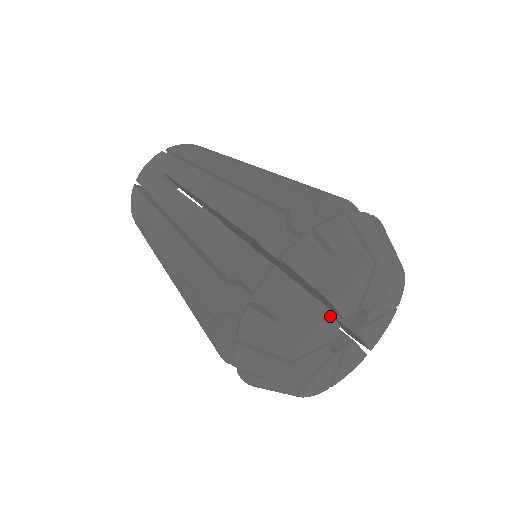
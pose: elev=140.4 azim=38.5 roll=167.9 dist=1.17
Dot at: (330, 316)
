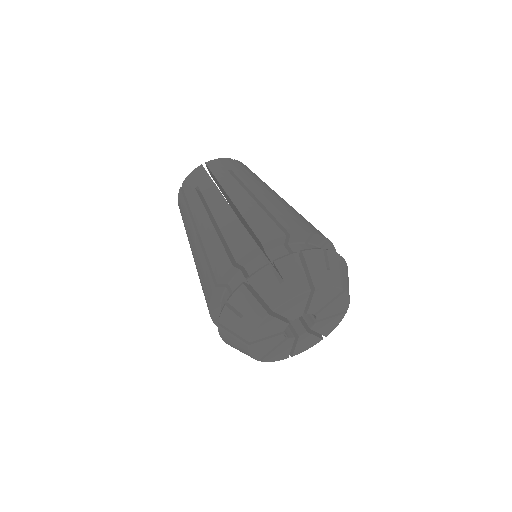
Dot at: (306, 302)
